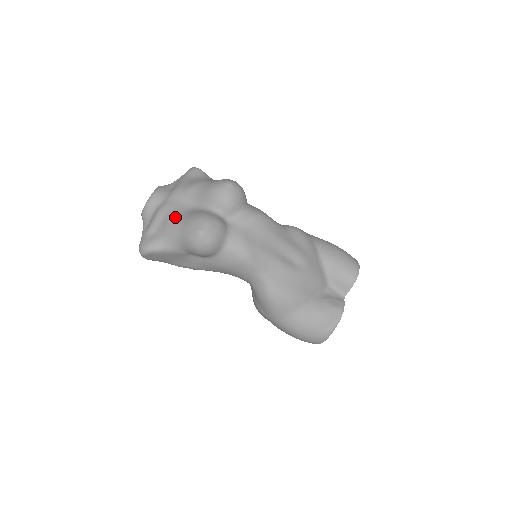
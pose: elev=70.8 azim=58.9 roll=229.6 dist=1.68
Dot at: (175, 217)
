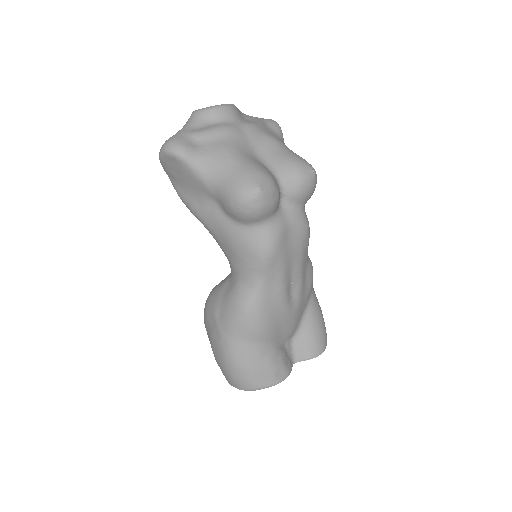
Dot at: (237, 150)
